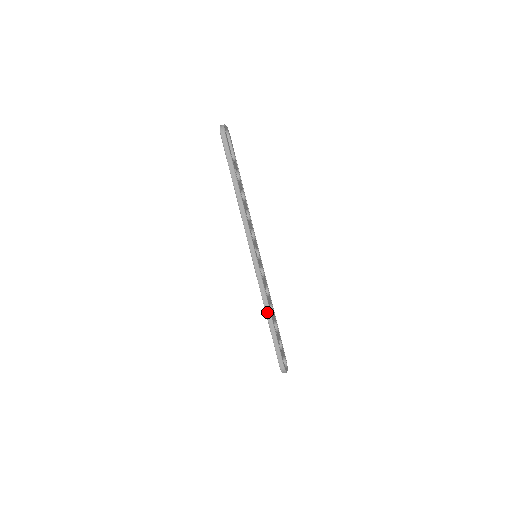
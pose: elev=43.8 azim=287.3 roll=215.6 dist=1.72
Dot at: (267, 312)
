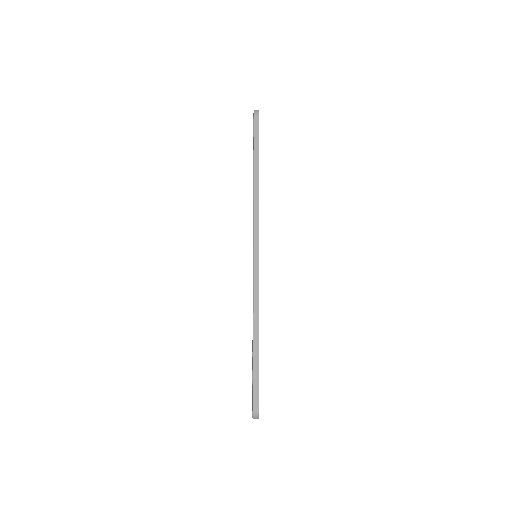
Dot at: (255, 324)
